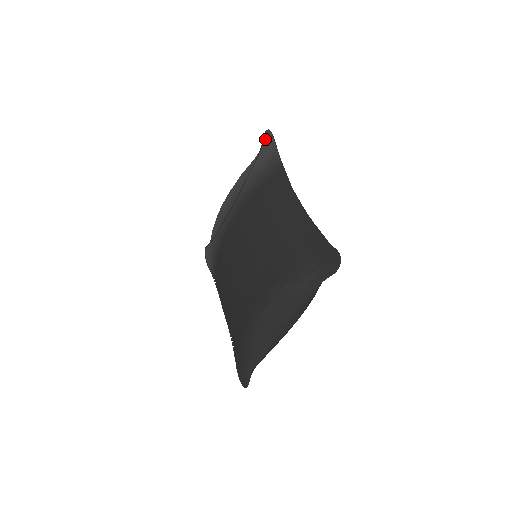
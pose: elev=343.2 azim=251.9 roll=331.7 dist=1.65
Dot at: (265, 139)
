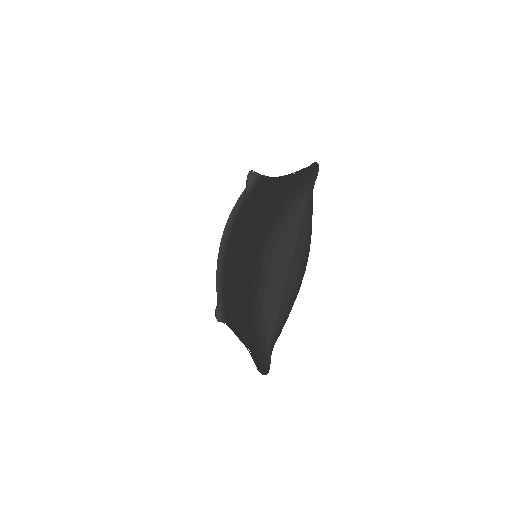
Dot at: (247, 178)
